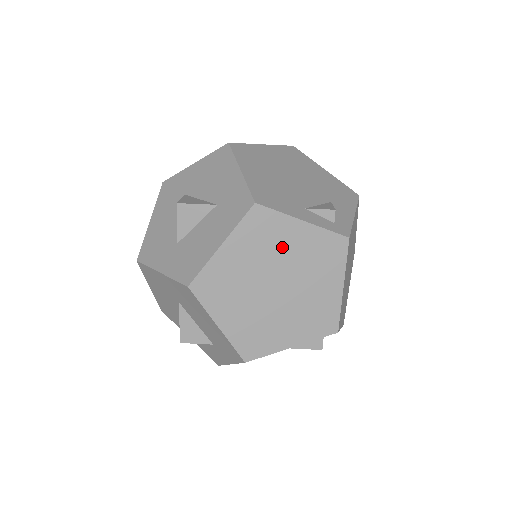
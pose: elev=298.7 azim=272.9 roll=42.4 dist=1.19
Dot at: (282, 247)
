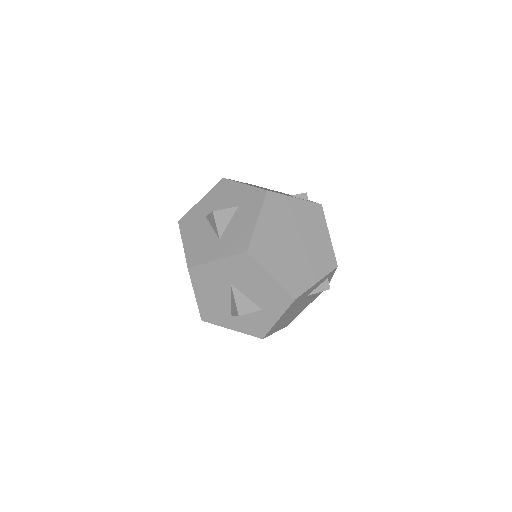
Dot at: (290, 216)
